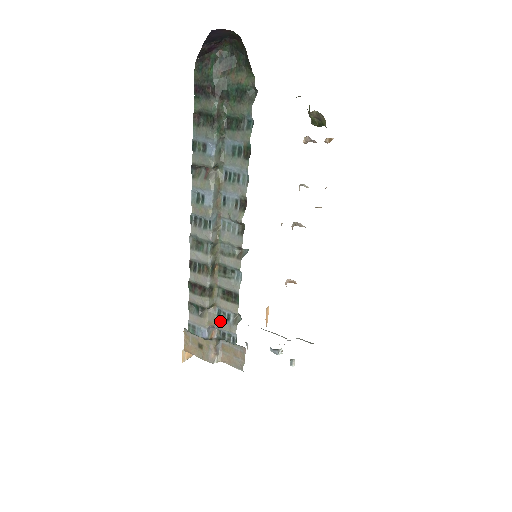
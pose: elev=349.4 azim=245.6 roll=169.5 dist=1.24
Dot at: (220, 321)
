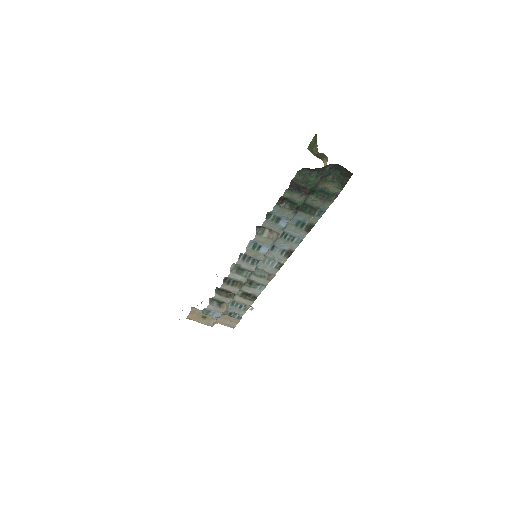
Dot at: (233, 308)
